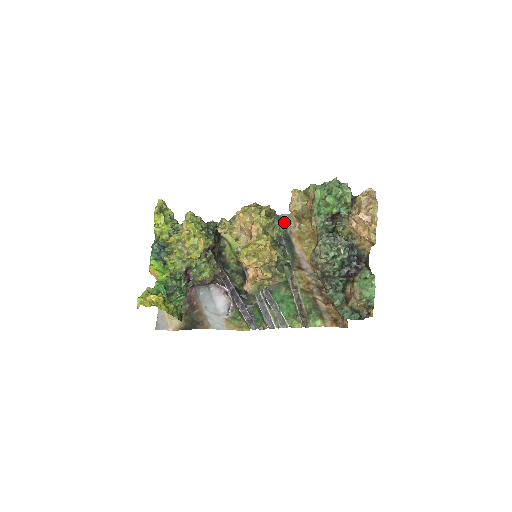
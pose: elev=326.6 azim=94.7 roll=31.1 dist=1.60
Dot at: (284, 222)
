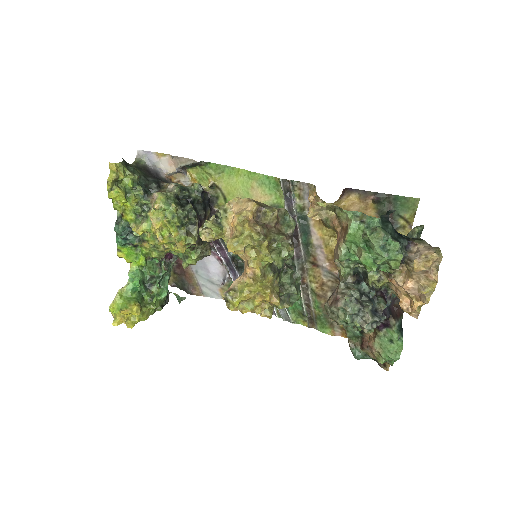
Dot at: (301, 193)
